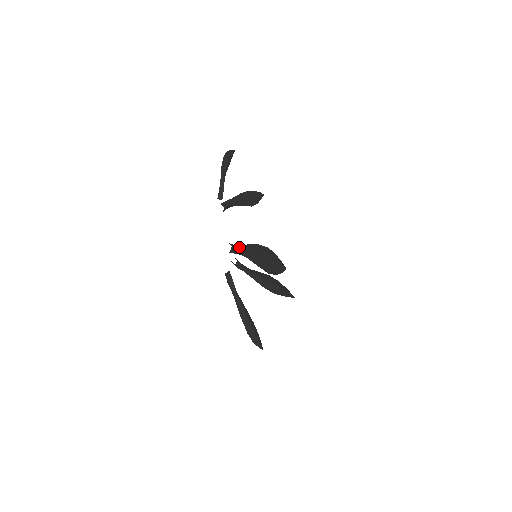
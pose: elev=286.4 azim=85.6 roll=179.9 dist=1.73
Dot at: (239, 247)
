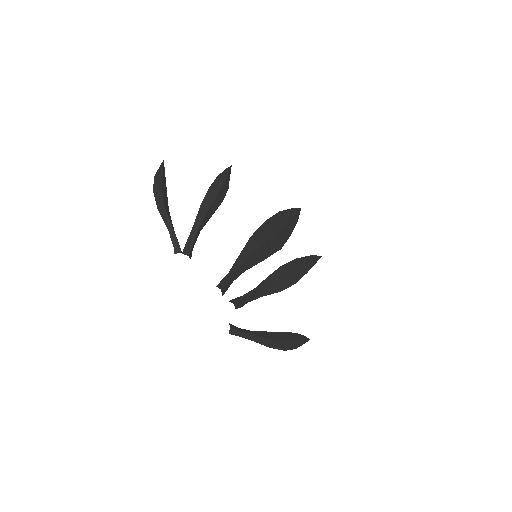
Dot at: (230, 275)
